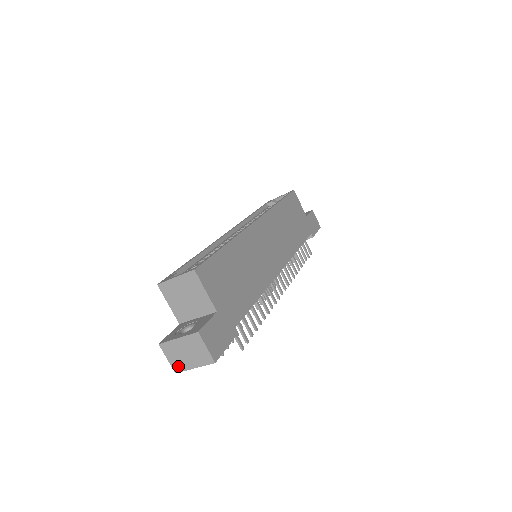
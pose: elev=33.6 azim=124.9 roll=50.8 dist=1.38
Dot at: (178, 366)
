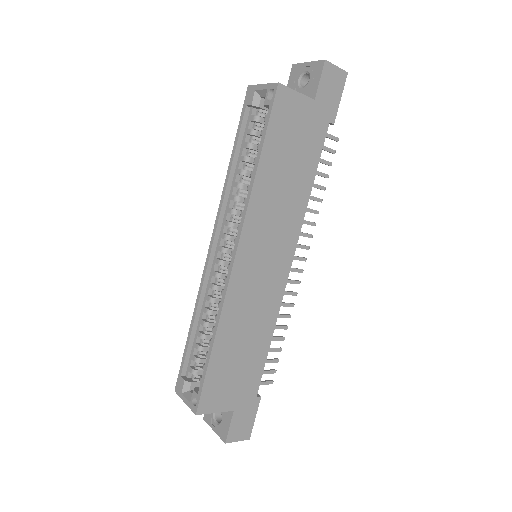
Dot at: occluded
